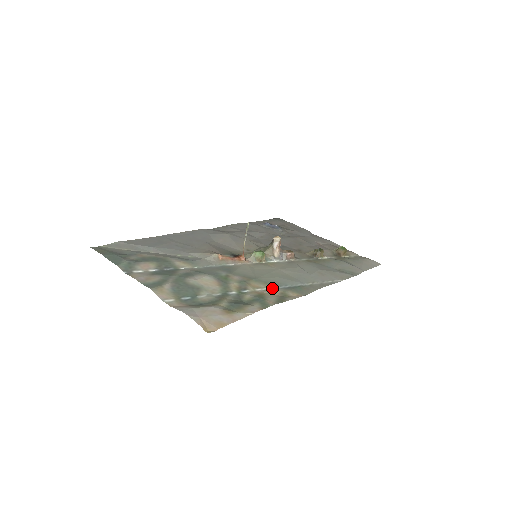
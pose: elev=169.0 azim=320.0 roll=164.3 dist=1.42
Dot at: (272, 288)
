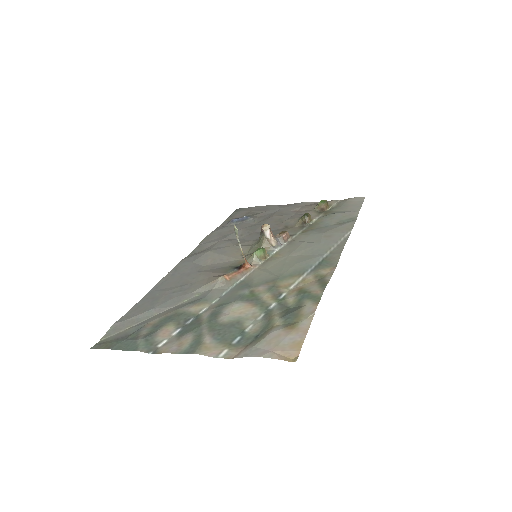
Dot at: (302, 277)
